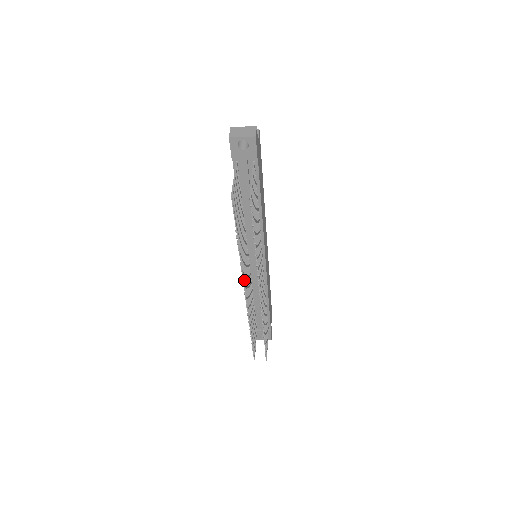
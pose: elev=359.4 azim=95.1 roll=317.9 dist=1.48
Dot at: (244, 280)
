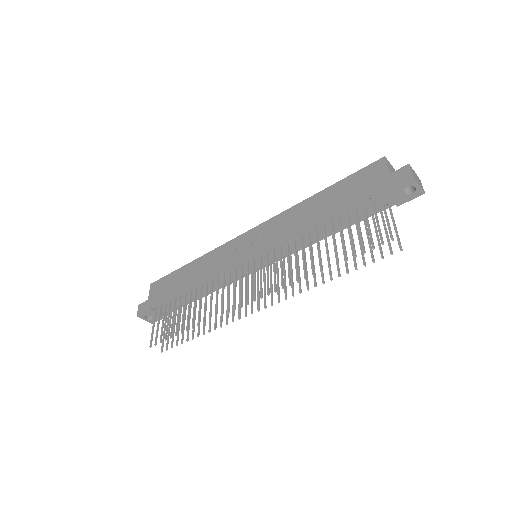
Dot at: (269, 288)
